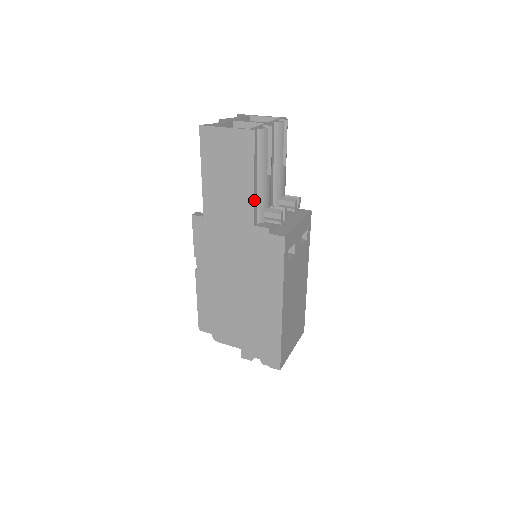
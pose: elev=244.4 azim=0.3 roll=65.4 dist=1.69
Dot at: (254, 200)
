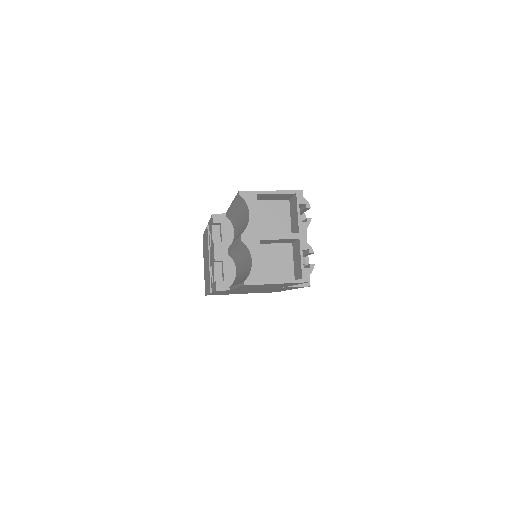
Dot at: occluded
